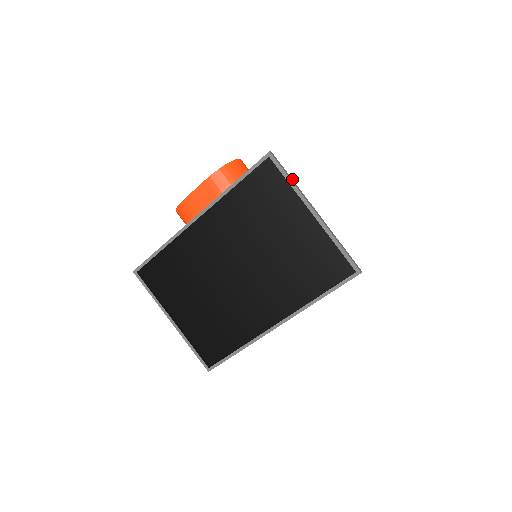
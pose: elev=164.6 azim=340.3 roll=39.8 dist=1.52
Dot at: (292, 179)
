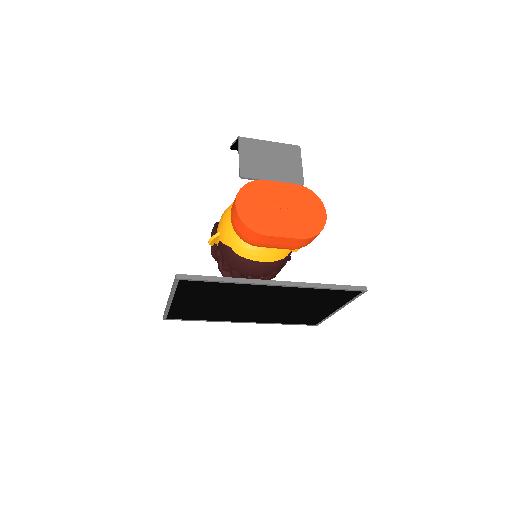
Dot at: occluded
